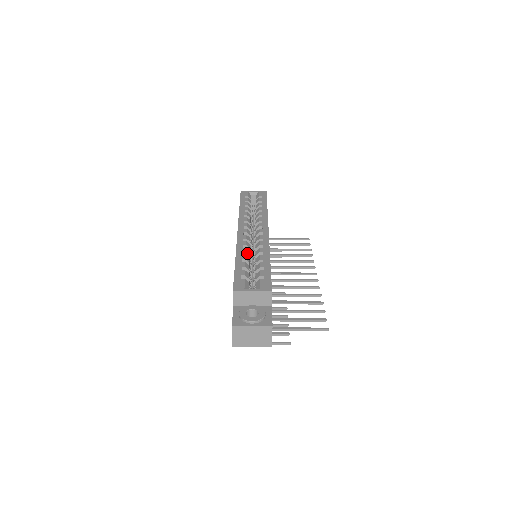
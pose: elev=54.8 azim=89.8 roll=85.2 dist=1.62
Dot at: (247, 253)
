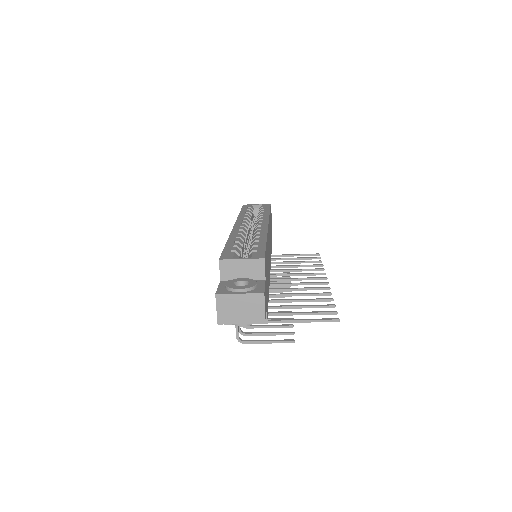
Dot at: (241, 238)
